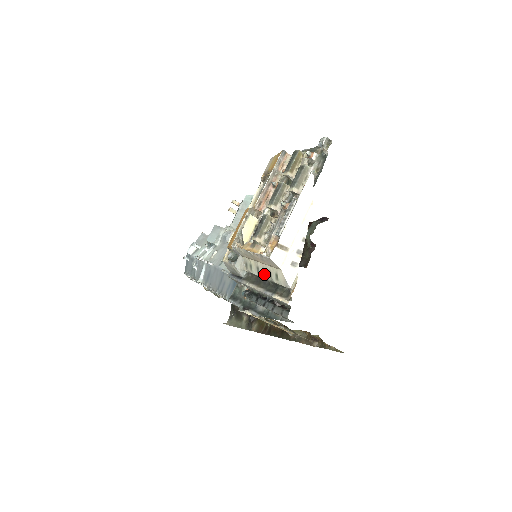
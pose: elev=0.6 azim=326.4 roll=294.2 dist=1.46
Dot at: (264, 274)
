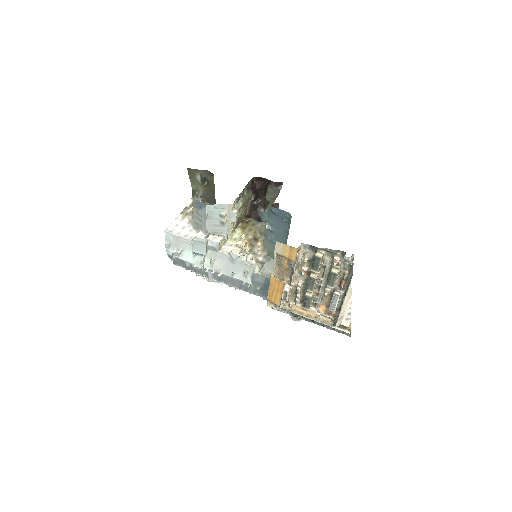
Dot at: occluded
